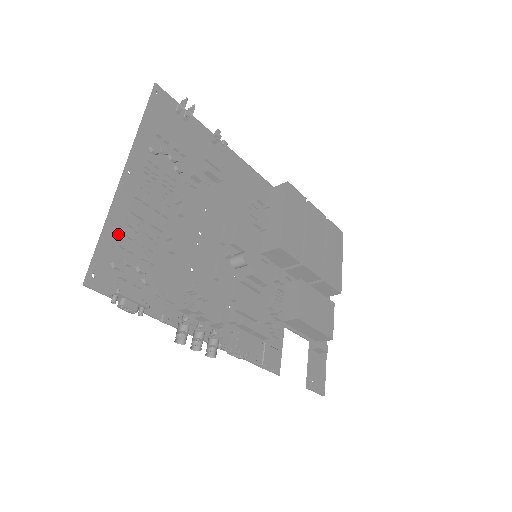
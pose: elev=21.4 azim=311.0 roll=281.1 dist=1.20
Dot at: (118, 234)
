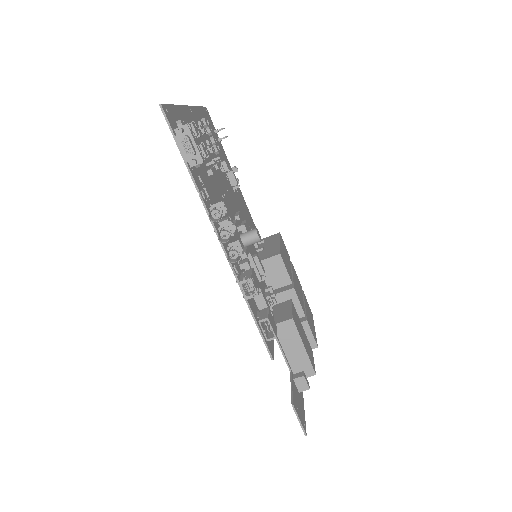
Dot at: (182, 119)
